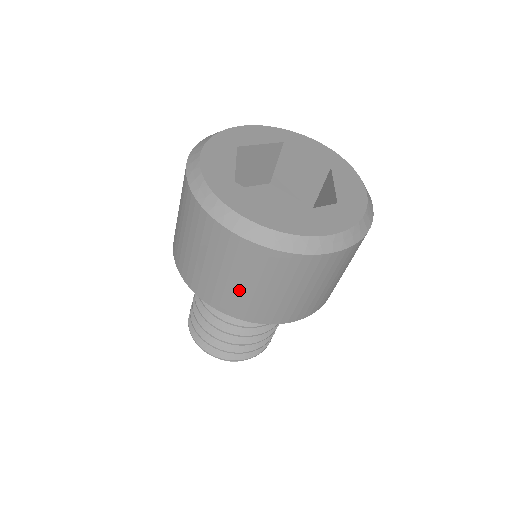
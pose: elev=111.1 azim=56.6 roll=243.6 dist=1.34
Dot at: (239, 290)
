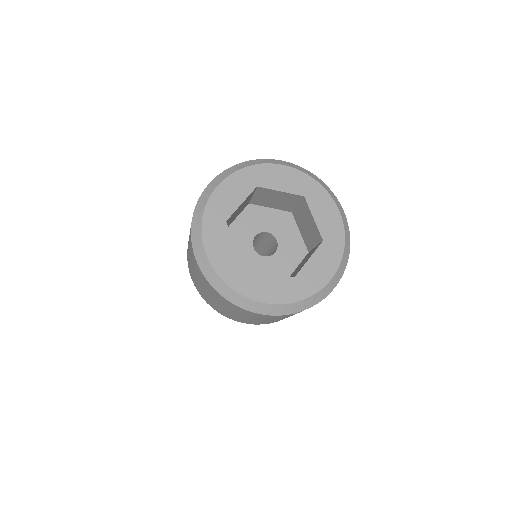
Dot at: (201, 288)
